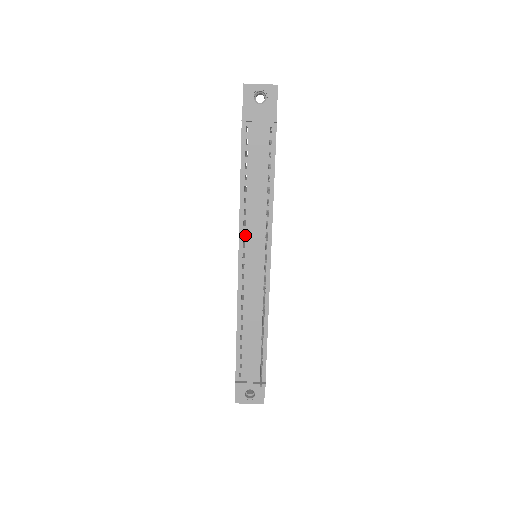
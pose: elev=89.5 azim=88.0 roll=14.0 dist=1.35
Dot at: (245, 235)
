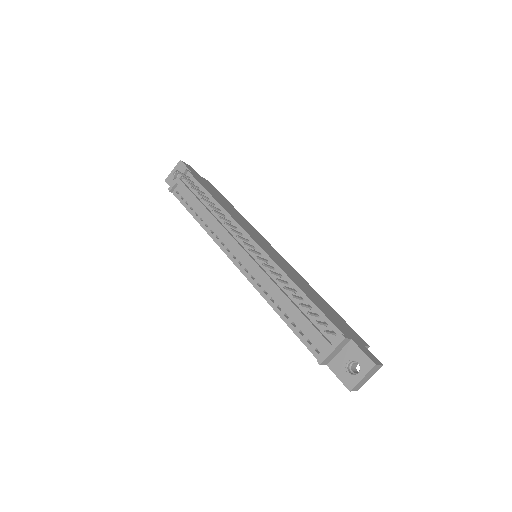
Dot at: occluded
